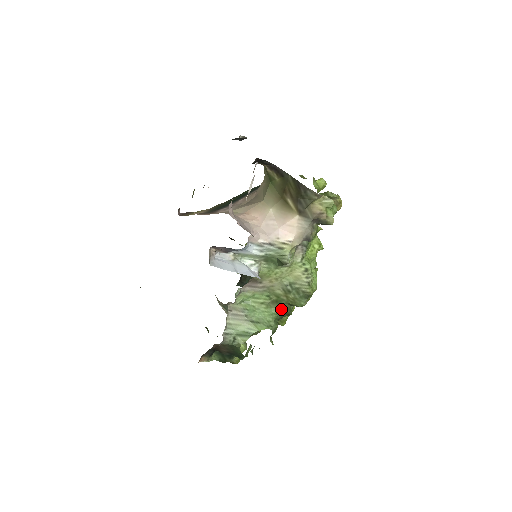
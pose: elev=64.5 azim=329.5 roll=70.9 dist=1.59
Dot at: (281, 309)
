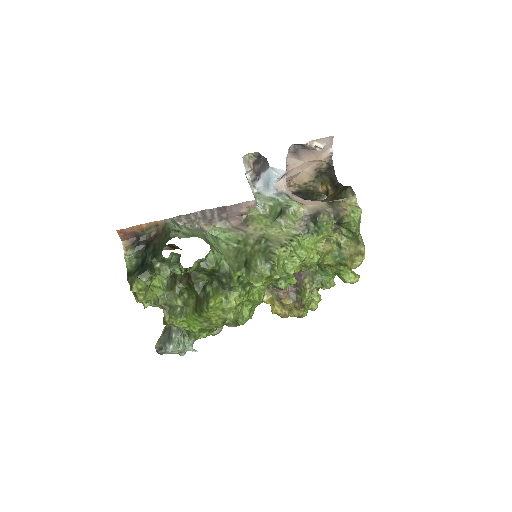
Dot at: (234, 262)
